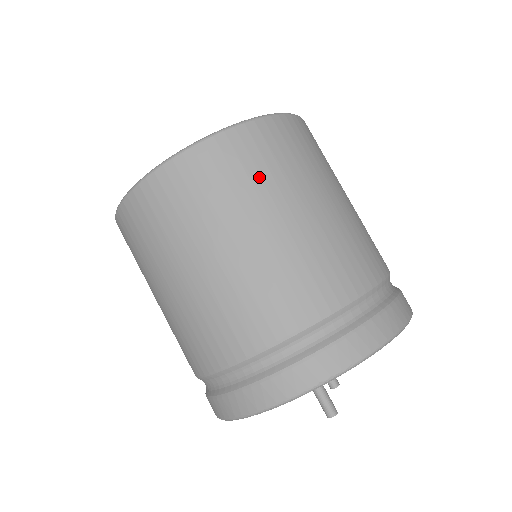
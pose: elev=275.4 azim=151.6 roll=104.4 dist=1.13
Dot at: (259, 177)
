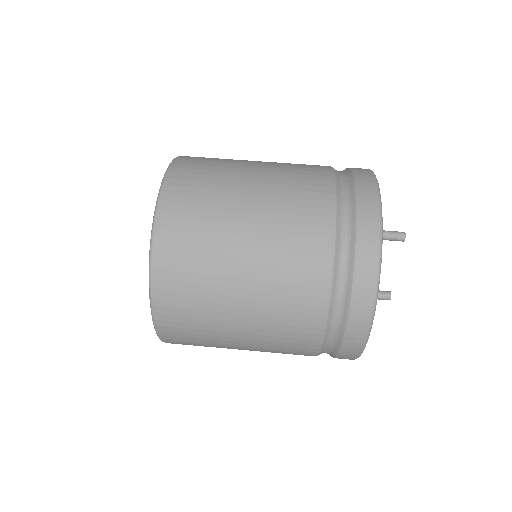
Dot at: occluded
